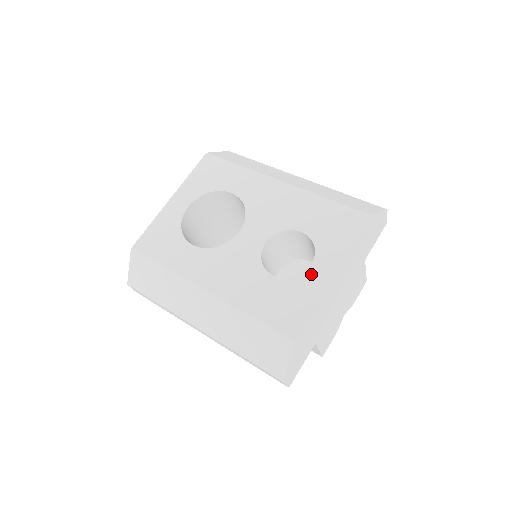
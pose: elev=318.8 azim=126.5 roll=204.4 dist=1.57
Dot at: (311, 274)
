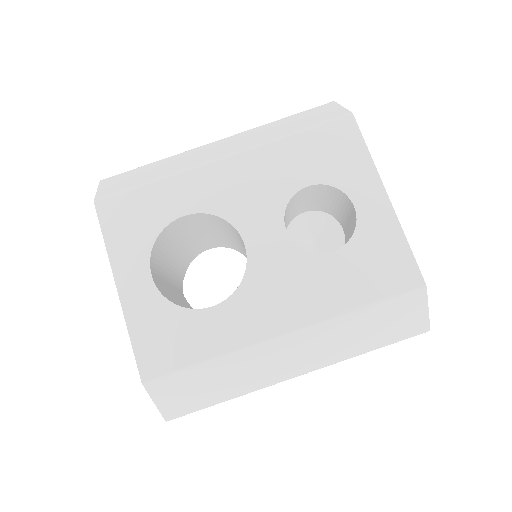
Dot at: (365, 215)
